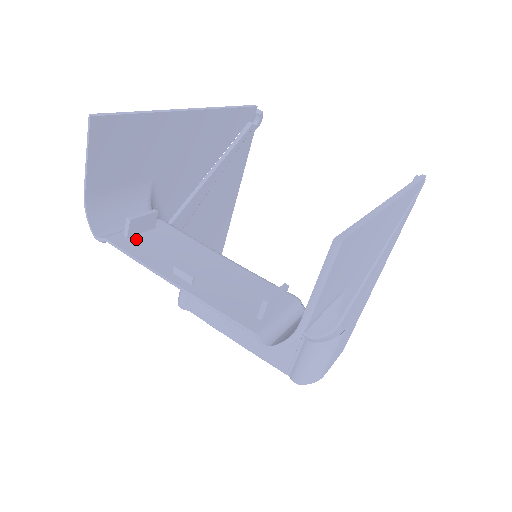
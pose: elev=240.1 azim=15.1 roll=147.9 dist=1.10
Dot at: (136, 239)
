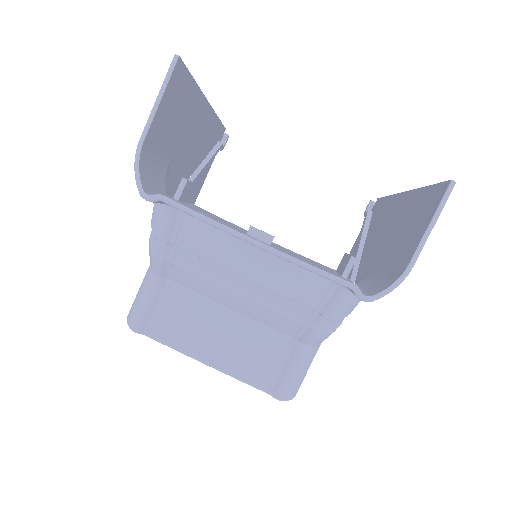
Dot at: (186, 204)
